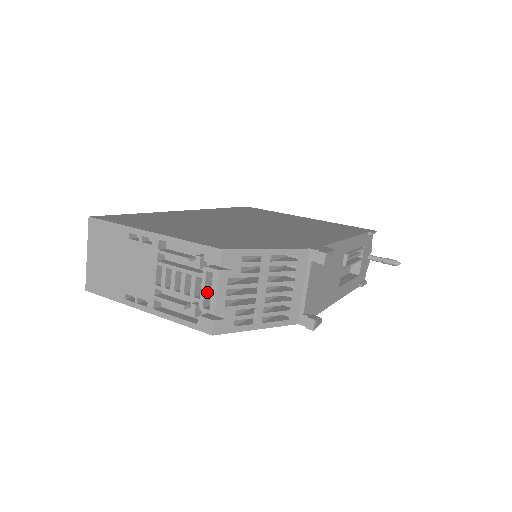
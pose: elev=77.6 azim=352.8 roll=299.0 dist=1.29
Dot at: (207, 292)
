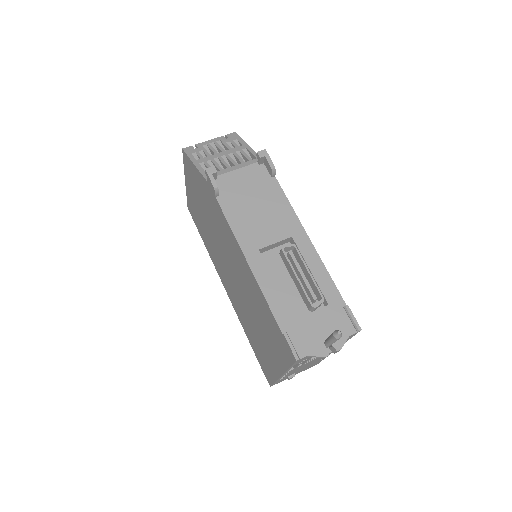
Dot at: occluded
